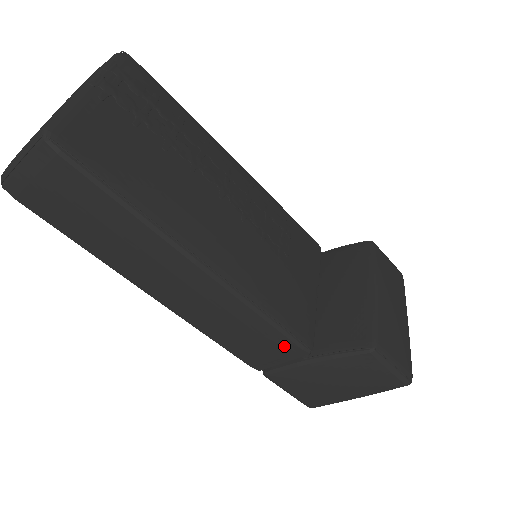
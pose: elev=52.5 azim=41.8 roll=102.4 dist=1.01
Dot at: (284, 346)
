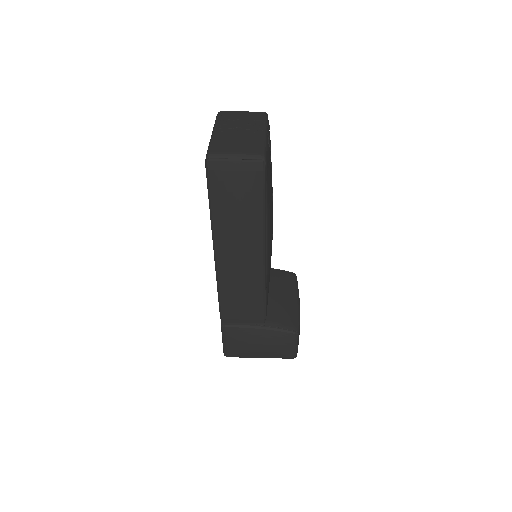
Dot at: (256, 314)
